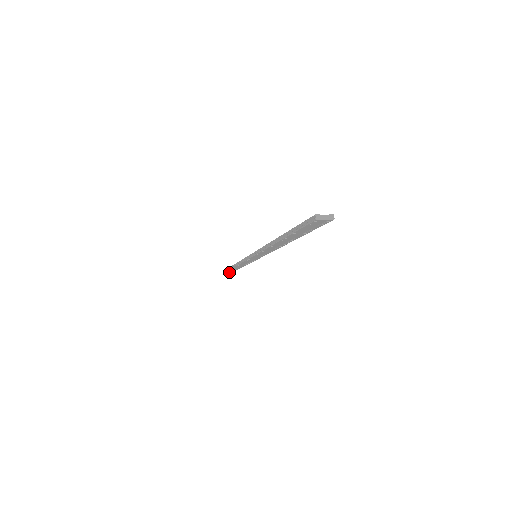
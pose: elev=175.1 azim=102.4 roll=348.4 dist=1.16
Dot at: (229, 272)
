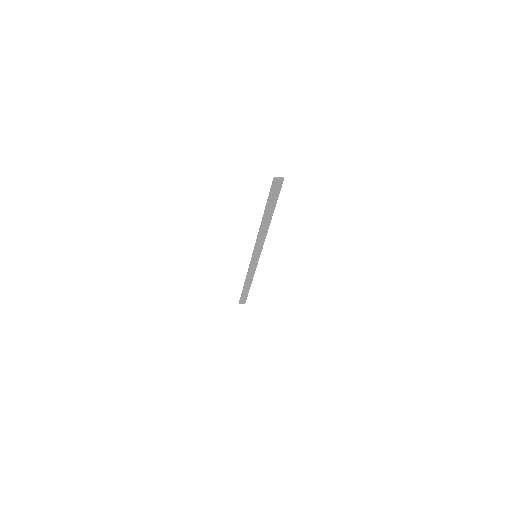
Dot at: (243, 302)
